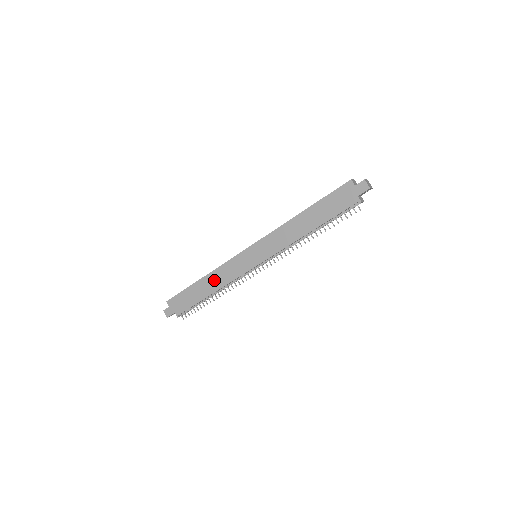
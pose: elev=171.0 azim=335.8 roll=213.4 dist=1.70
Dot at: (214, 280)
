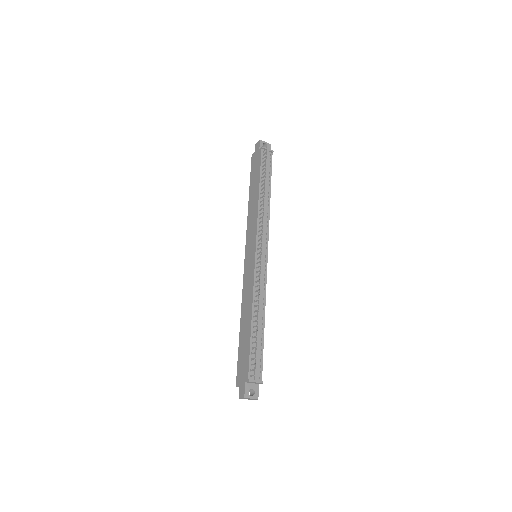
Dot at: (246, 309)
